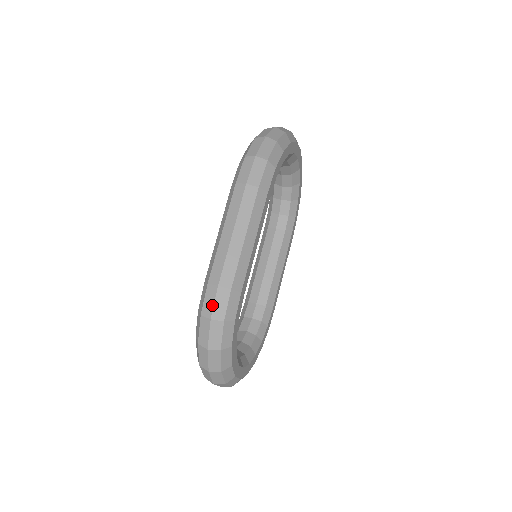
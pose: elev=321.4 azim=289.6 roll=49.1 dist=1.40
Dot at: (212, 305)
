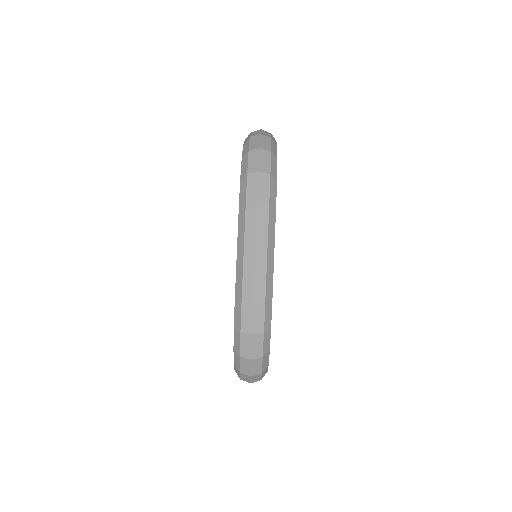
Dot at: (251, 321)
